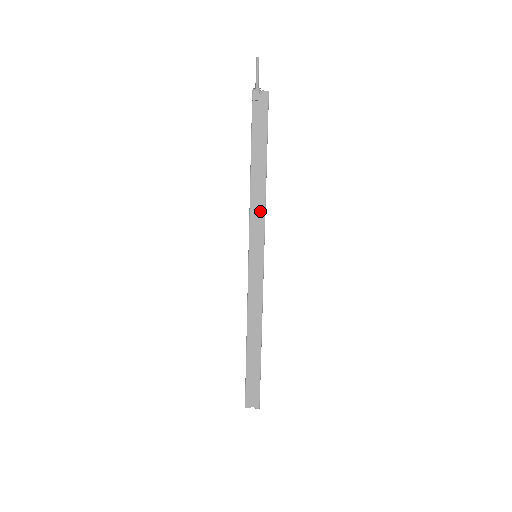
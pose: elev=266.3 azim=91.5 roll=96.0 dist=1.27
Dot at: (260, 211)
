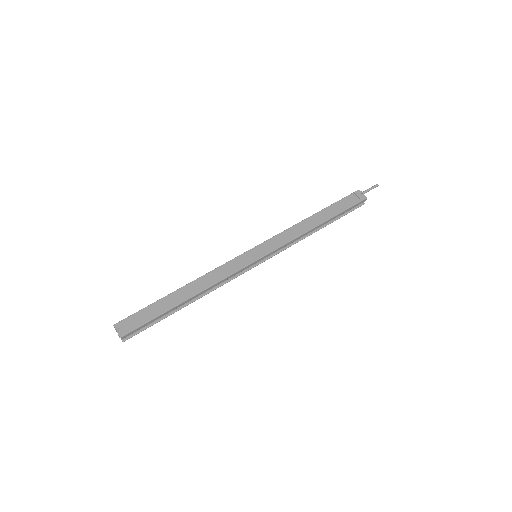
Dot at: (291, 236)
